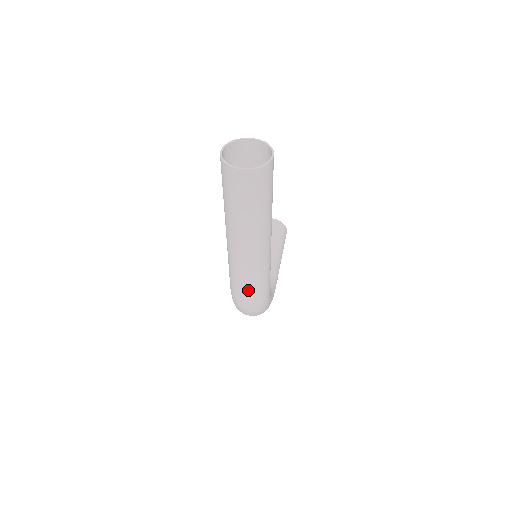
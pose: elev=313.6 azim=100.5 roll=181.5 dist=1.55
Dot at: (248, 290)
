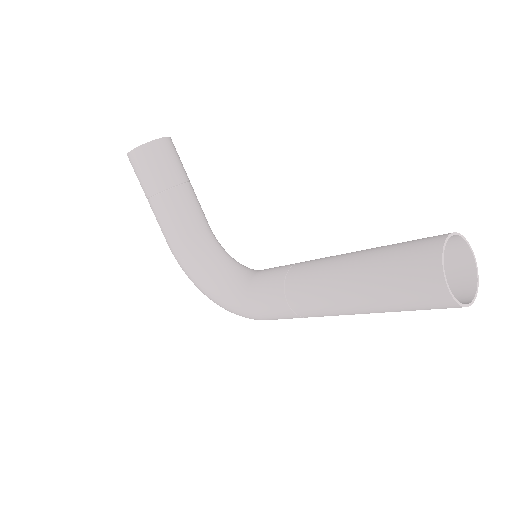
Dot at: occluded
